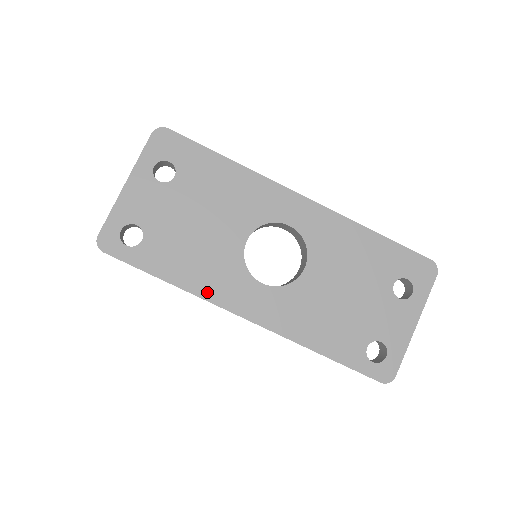
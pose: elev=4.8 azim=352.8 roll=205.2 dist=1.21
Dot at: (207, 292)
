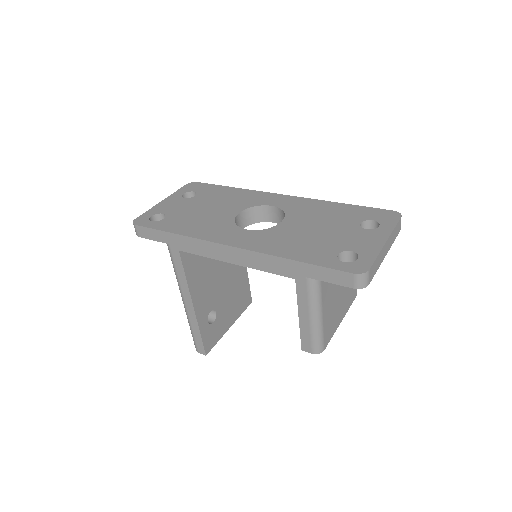
Dot at: (202, 236)
